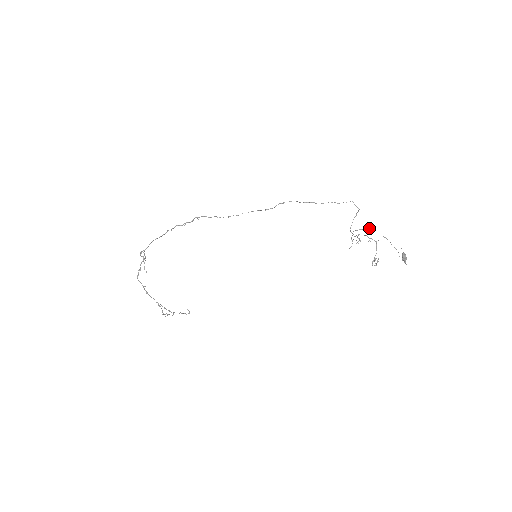
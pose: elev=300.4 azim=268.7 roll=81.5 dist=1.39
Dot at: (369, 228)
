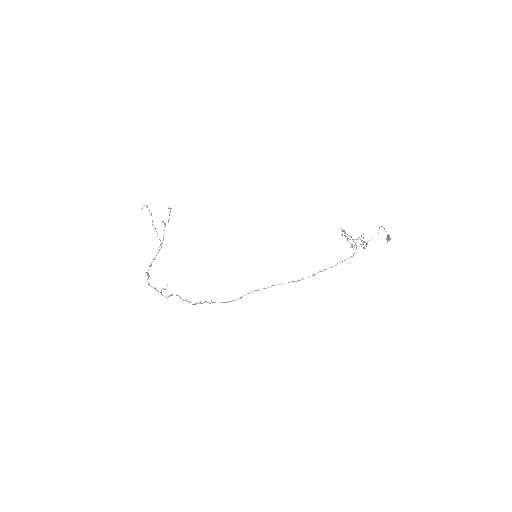
Dot at: occluded
